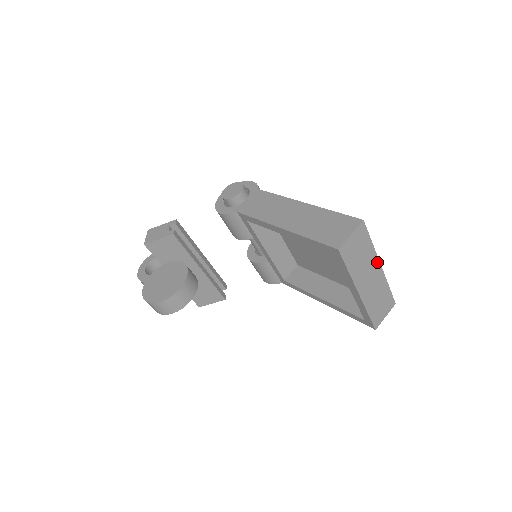
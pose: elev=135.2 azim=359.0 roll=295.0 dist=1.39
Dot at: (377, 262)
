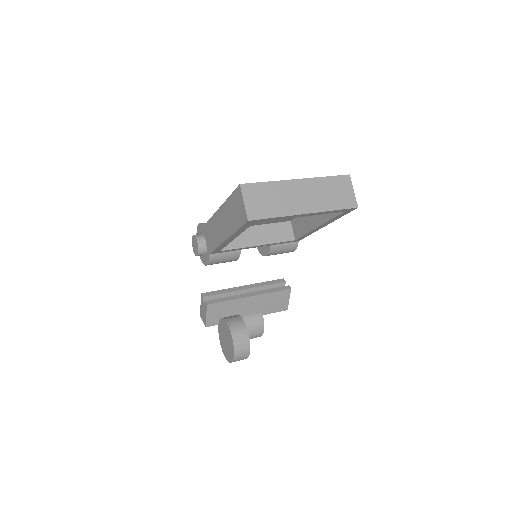
Dot at: (291, 182)
